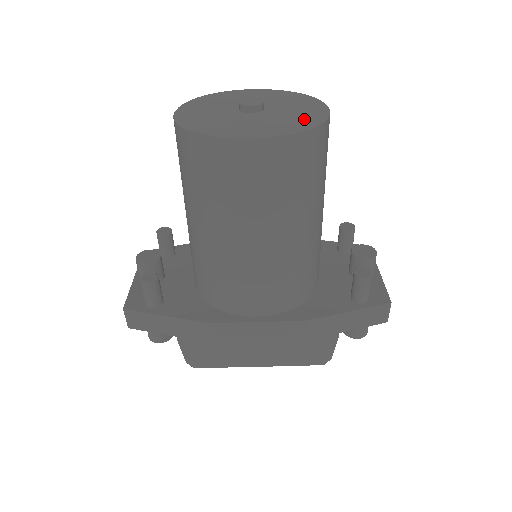
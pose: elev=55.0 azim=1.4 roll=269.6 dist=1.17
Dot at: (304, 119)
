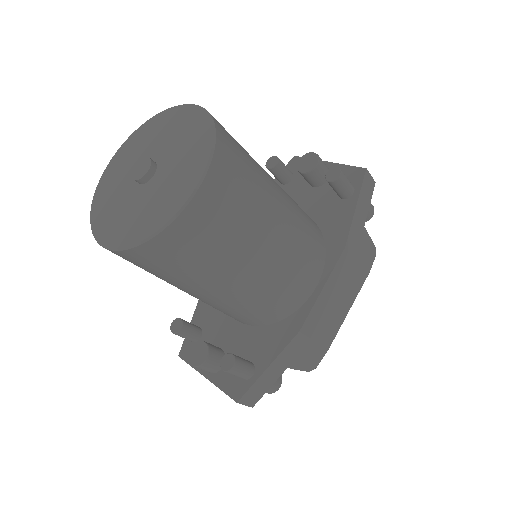
Dot at: (197, 132)
